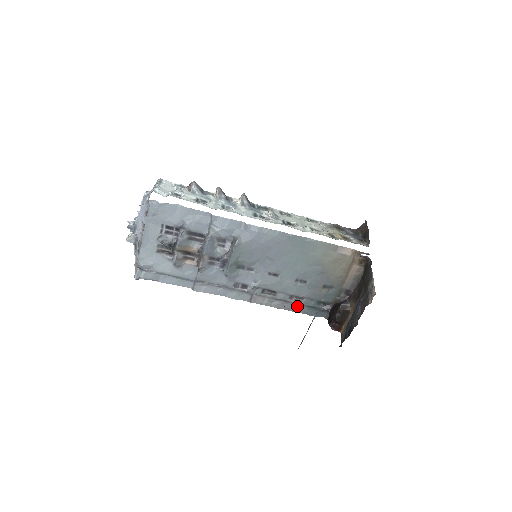
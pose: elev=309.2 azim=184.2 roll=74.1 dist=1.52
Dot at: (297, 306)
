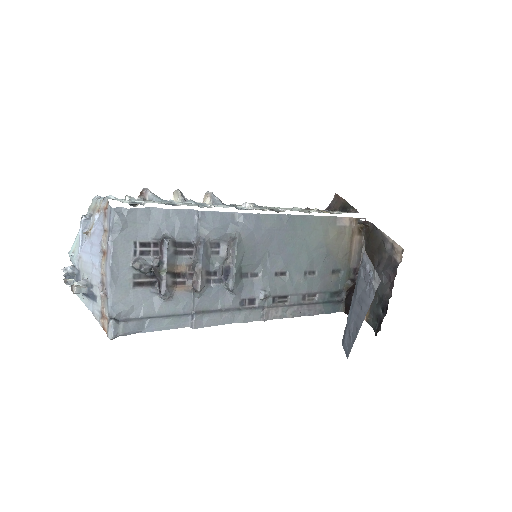
Dot at: (312, 307)
